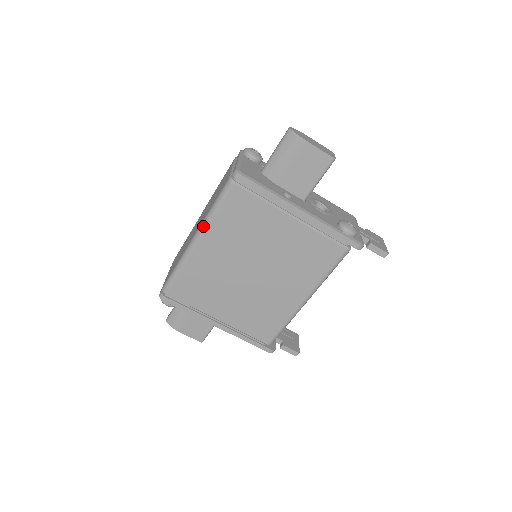
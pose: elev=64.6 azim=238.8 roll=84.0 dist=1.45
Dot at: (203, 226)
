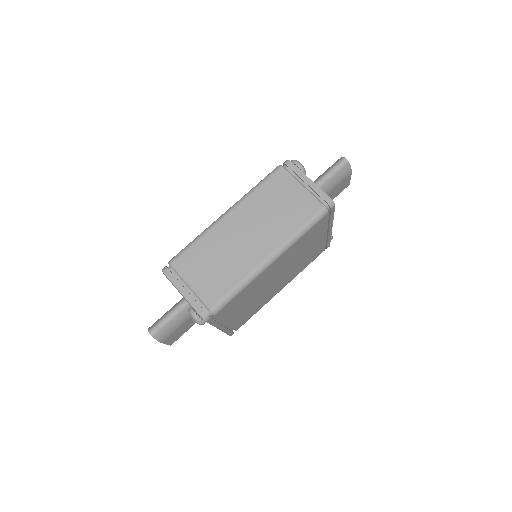
Dot at: (286, 248)
